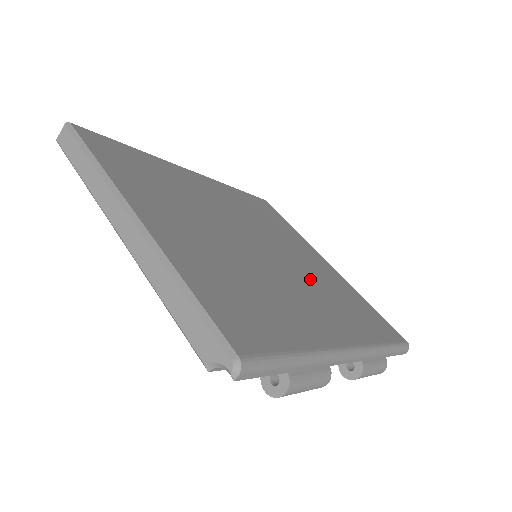
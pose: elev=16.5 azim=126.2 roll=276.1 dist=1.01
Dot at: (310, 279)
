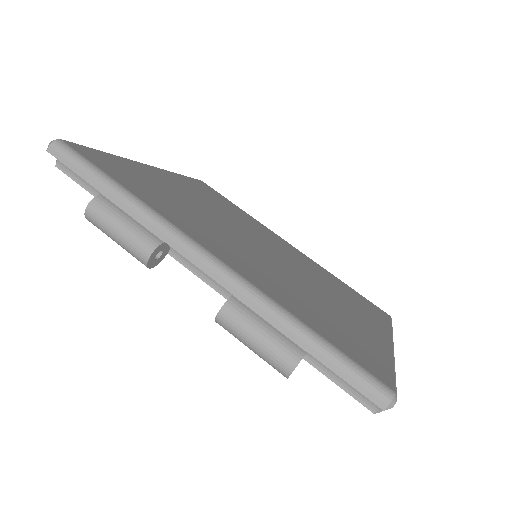
Dot at: (292, 280)
